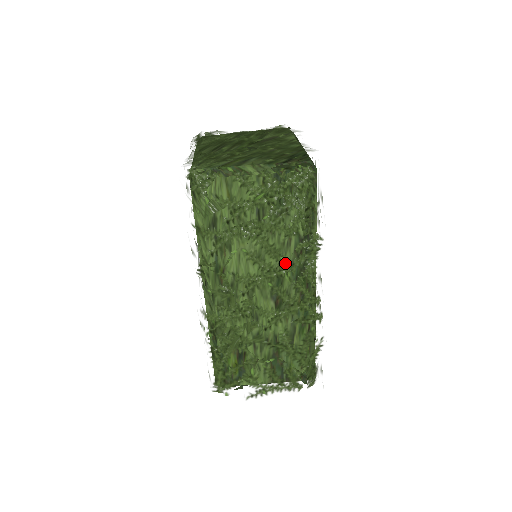
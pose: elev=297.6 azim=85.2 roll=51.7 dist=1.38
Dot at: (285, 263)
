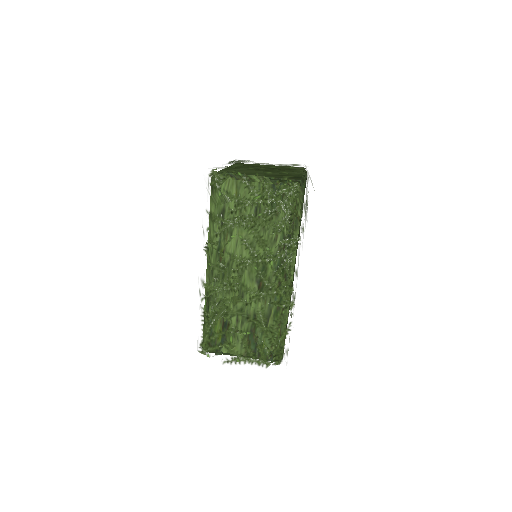
Dot at: (270, 253)
